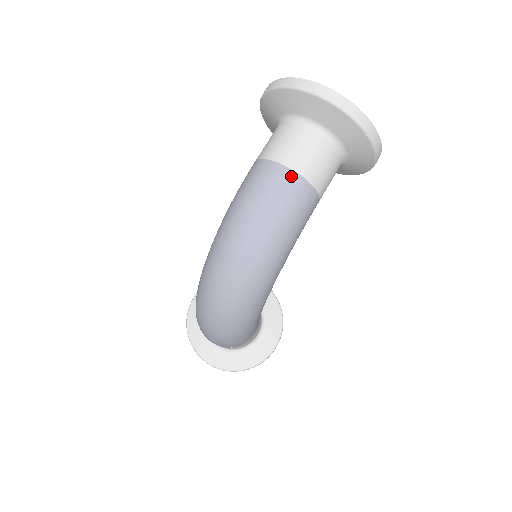
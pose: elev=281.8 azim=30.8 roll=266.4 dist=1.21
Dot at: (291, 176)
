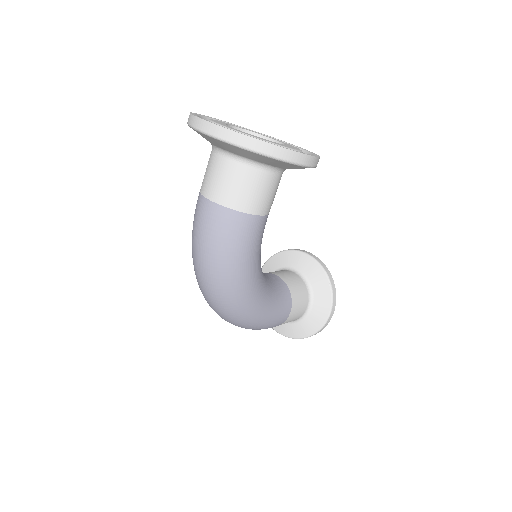
Dot at: (215, 209)
